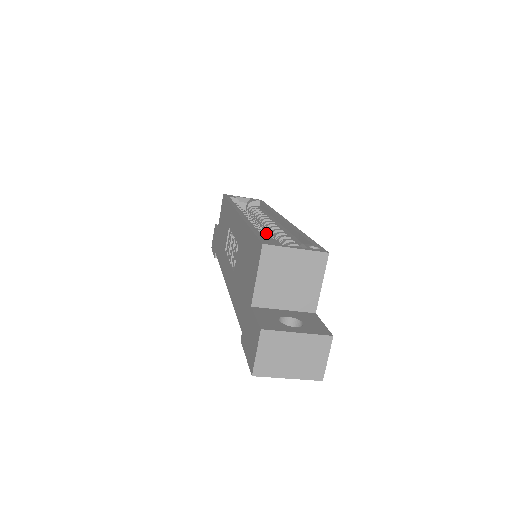
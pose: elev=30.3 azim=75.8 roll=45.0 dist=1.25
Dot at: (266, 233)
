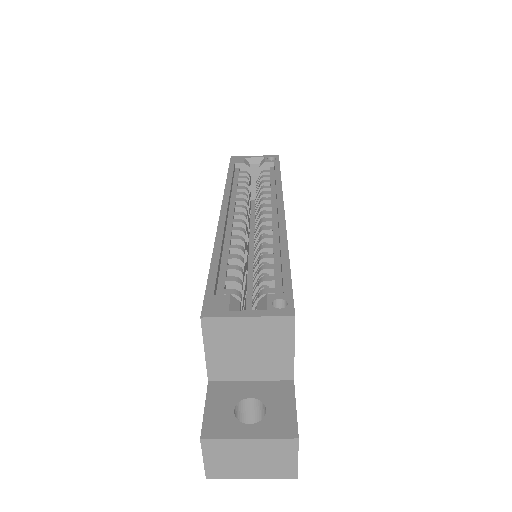
Dot at: (257, 236)
